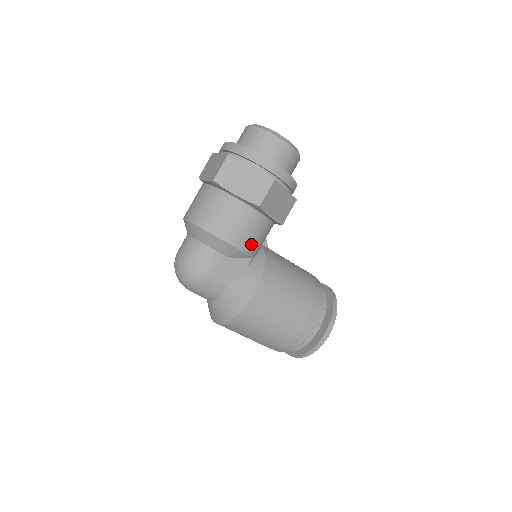
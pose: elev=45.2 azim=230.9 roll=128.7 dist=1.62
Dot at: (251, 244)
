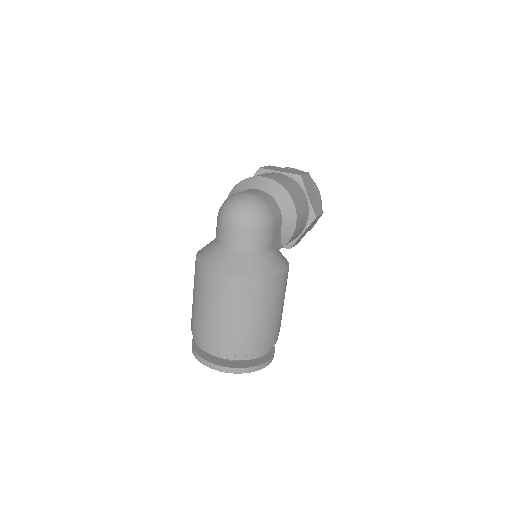
Dot at: (294, 236)
